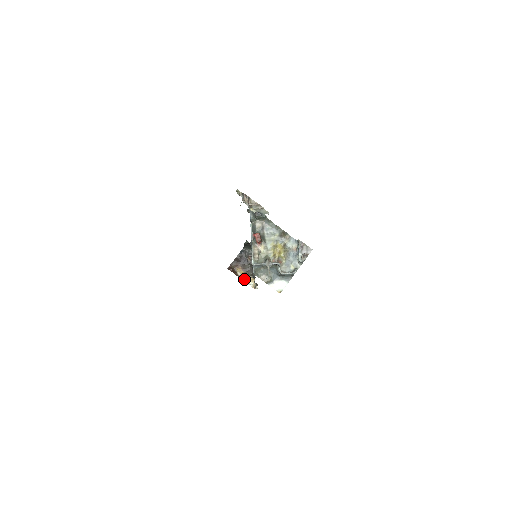
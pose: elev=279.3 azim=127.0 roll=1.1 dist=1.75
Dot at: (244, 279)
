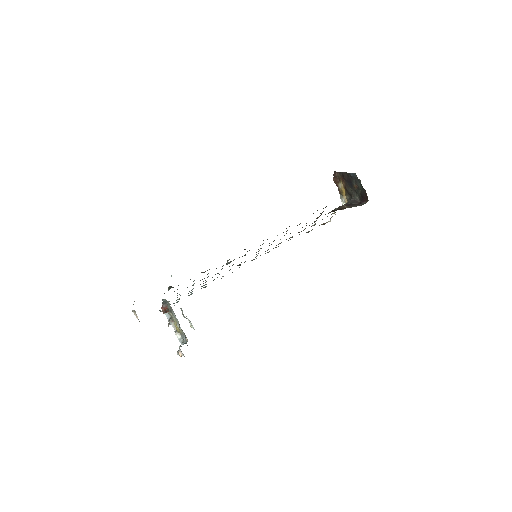
Dot at: (341, 194)
